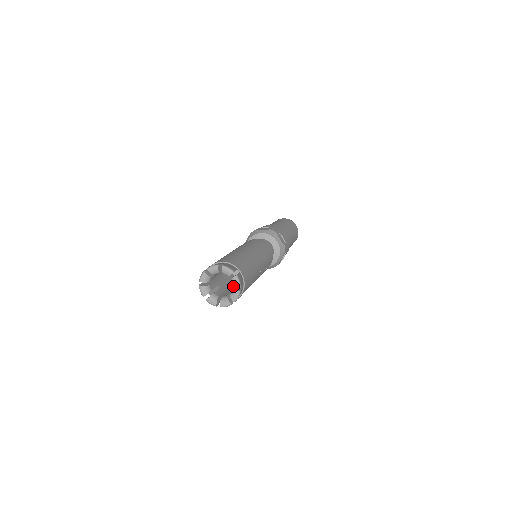
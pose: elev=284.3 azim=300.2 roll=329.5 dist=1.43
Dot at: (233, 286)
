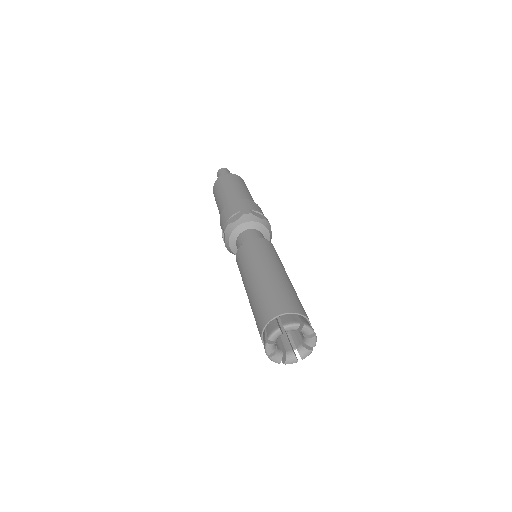
Dot at: (305, 335)
